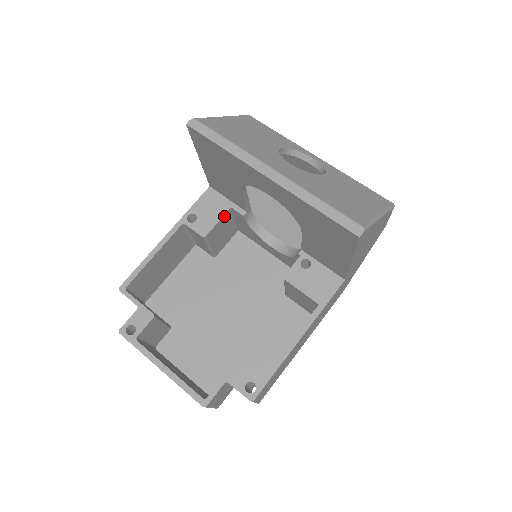
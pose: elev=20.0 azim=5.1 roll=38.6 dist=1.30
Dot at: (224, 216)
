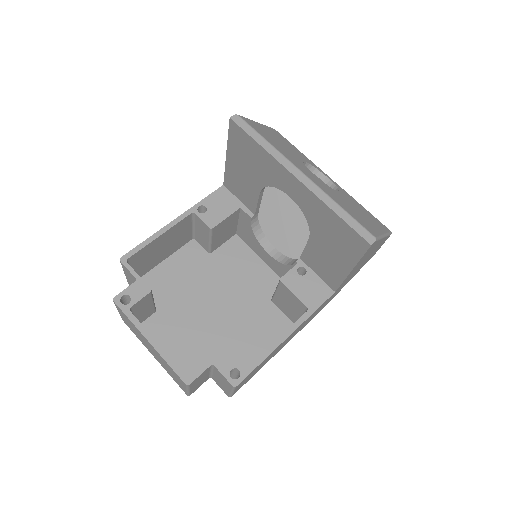
Dot at: (232, 214)
